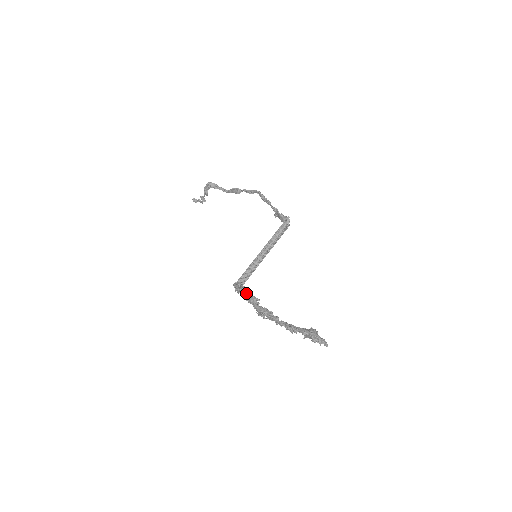
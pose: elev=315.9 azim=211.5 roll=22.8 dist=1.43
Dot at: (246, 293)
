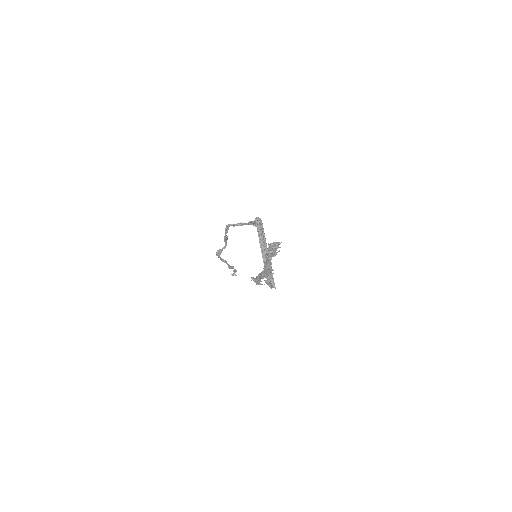
Dot at: (256, 278)
